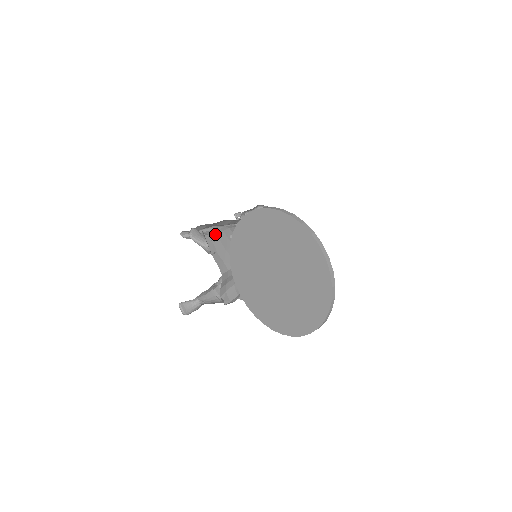
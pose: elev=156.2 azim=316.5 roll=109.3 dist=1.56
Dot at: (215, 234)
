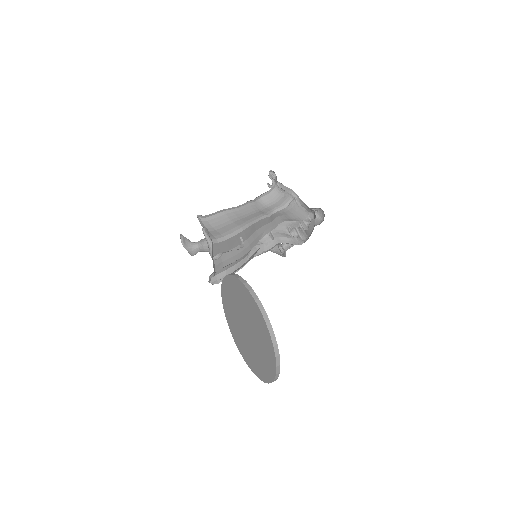
Dot at: (225, 240)
